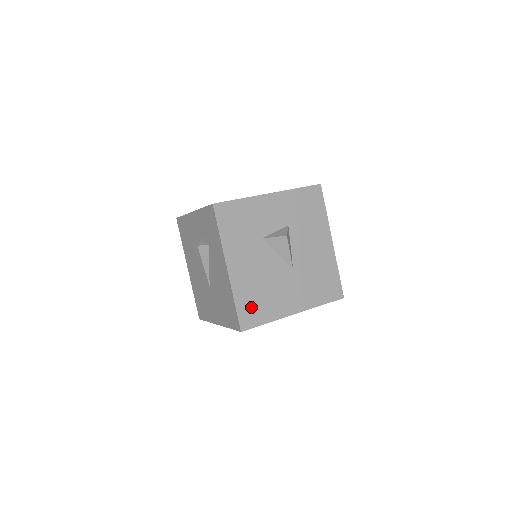
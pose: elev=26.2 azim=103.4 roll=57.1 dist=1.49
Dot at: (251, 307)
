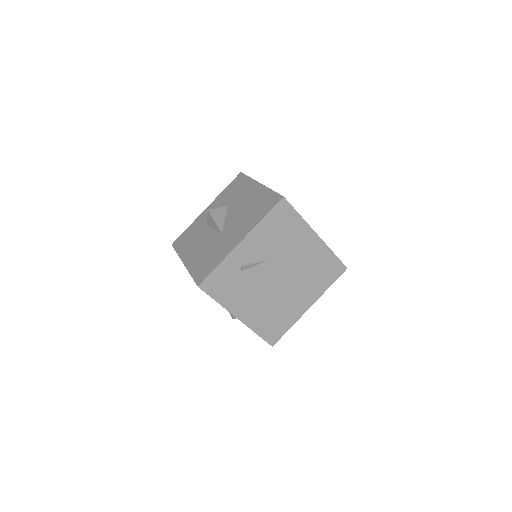
Dot at: occluded
